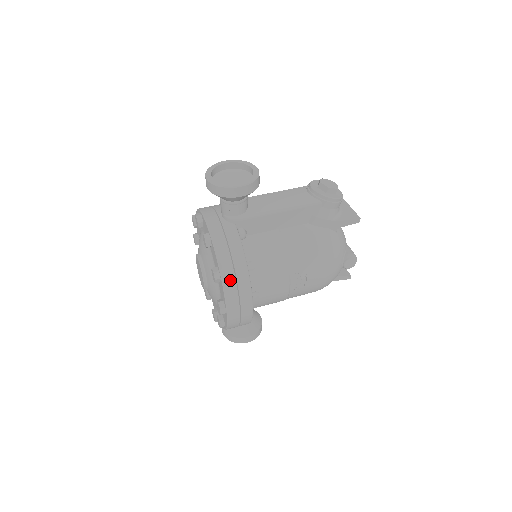
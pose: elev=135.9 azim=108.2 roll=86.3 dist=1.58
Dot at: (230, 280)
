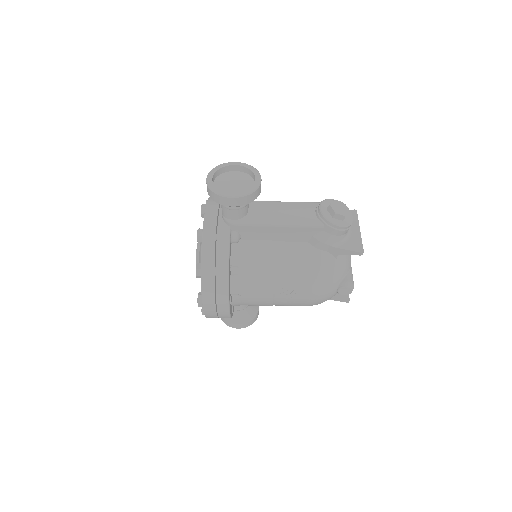
Dot at: (209, 280)
